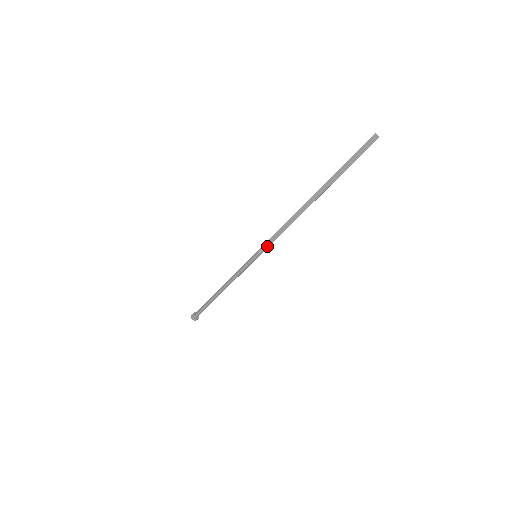
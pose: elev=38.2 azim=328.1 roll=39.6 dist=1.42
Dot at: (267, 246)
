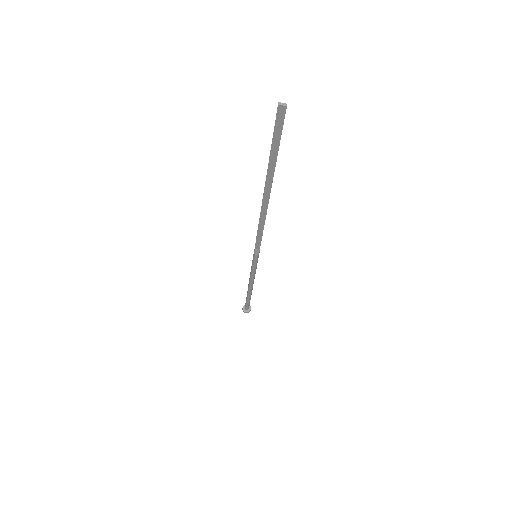
Dot at: (259, 246)
